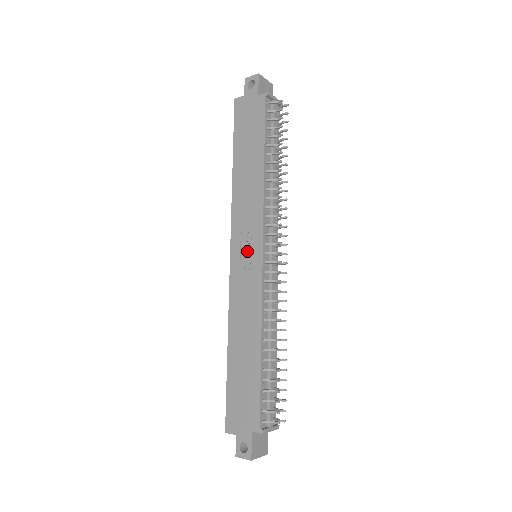
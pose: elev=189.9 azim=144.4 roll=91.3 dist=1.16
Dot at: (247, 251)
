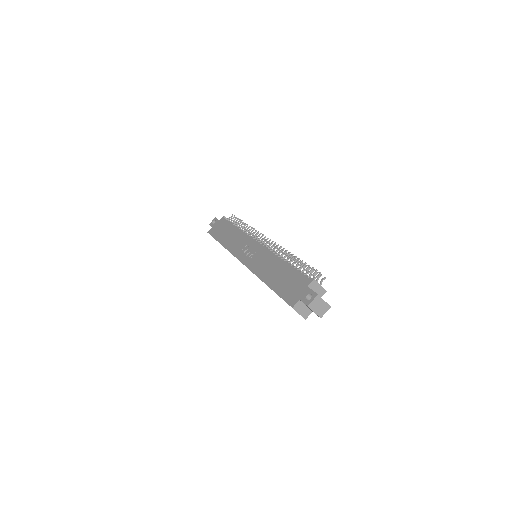
Dot at: (249, 250)
